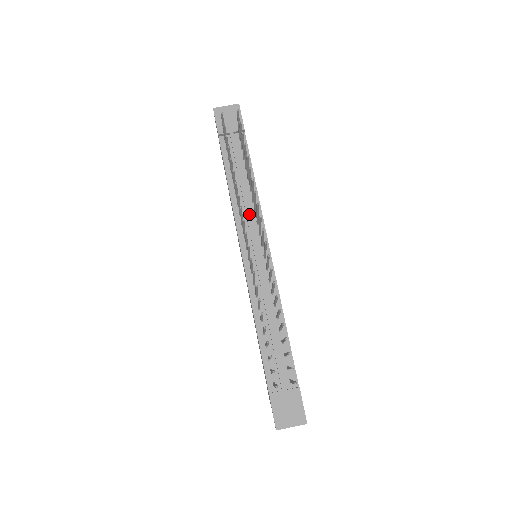
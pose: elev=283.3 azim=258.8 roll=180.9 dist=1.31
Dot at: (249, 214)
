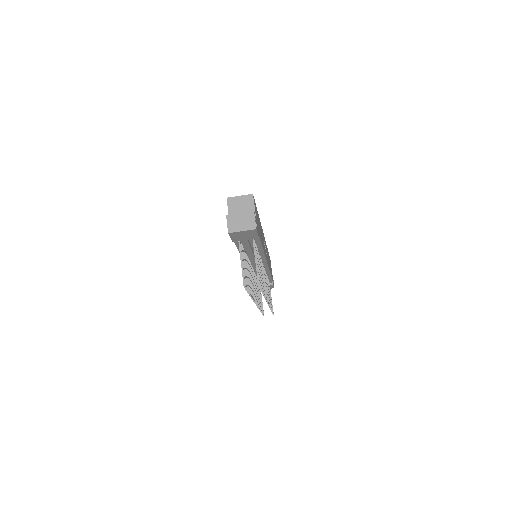
Dot at: occluded
